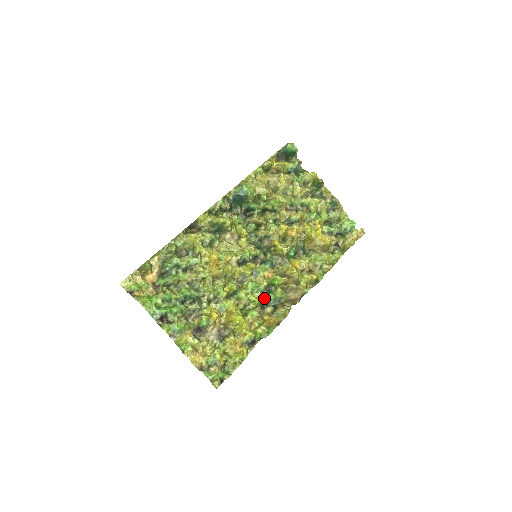
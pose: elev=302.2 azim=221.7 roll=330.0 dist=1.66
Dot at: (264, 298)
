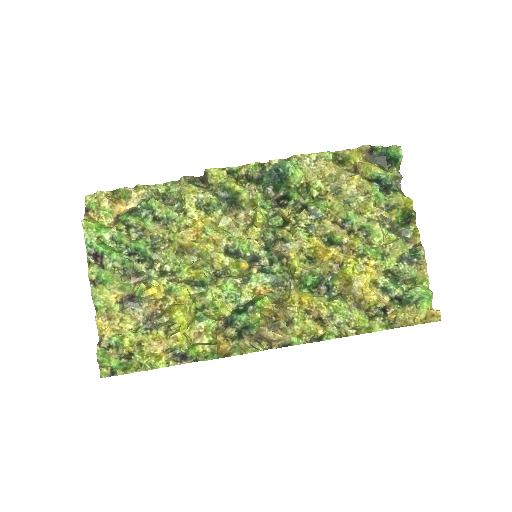
Dot at: (234, 314)
